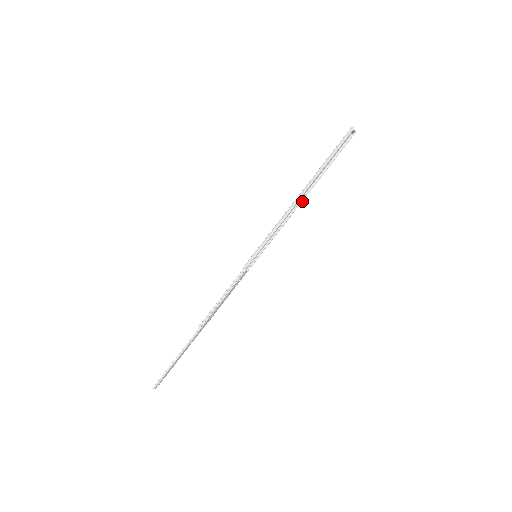
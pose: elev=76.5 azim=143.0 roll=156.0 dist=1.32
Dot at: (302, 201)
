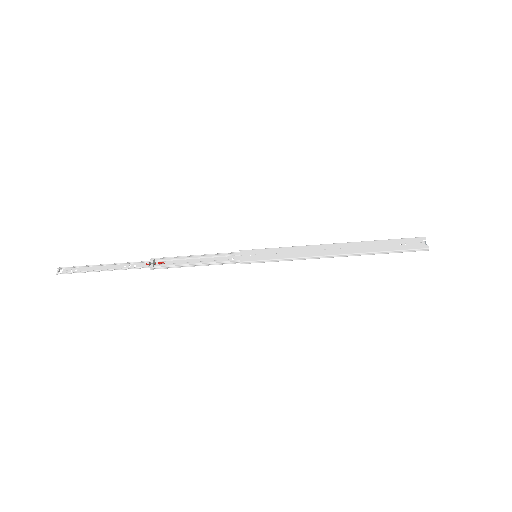
Dot at: (333, 245)
